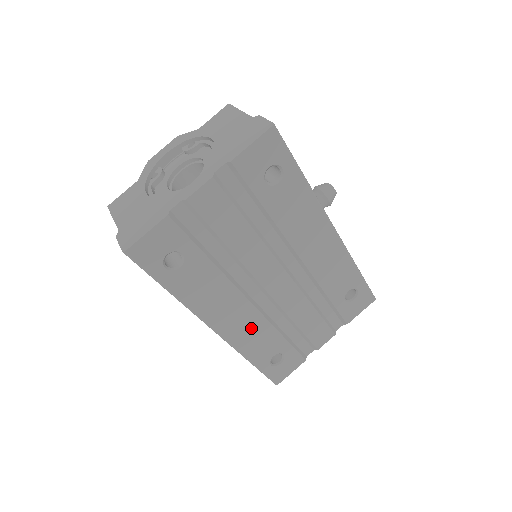
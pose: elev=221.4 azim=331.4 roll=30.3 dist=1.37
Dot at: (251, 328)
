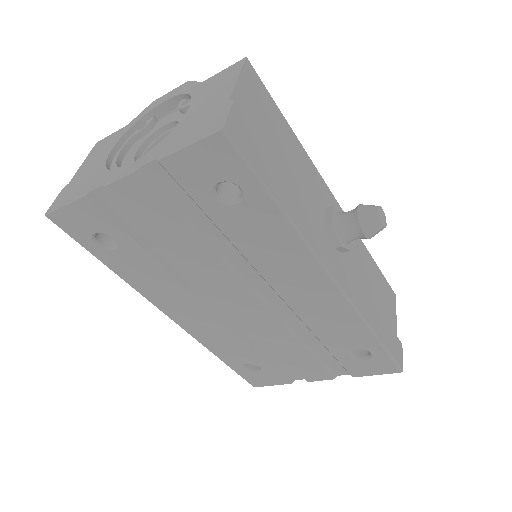
Dot at: (214, 331)
